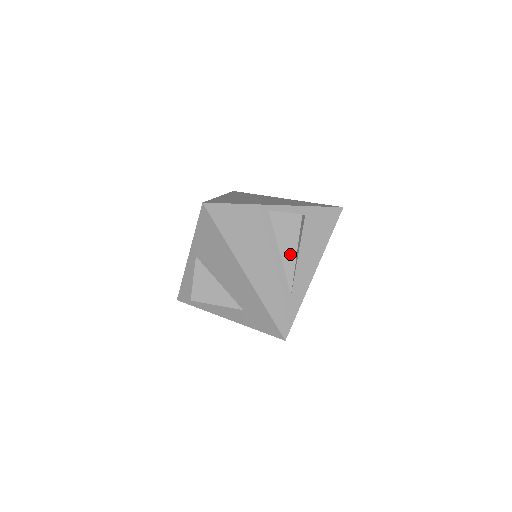
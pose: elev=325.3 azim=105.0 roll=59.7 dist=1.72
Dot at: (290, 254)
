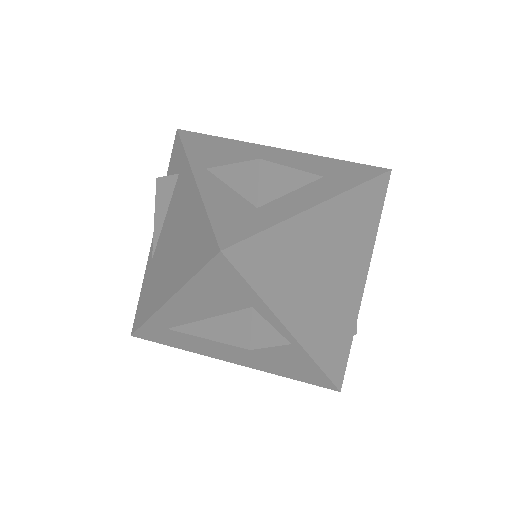
Dot at: occluded
